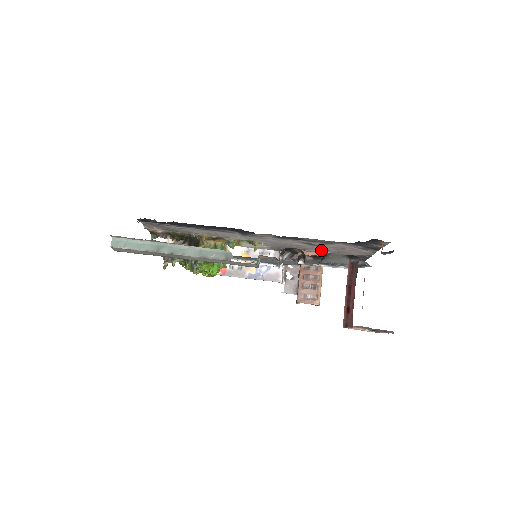
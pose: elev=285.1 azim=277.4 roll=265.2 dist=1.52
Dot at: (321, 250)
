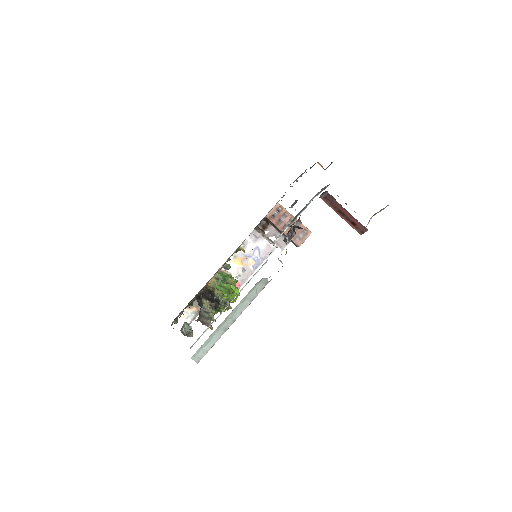
Dot at: (276, 203)
